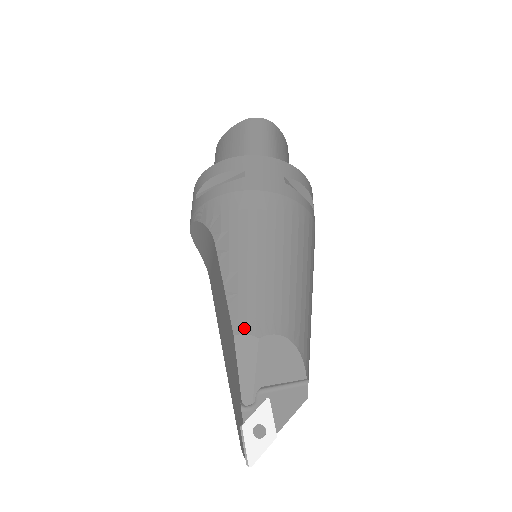
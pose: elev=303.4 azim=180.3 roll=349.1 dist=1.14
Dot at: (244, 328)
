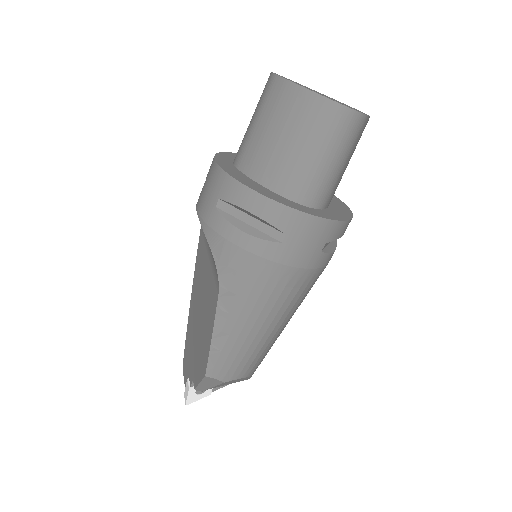
Dot at: (216, 375)
